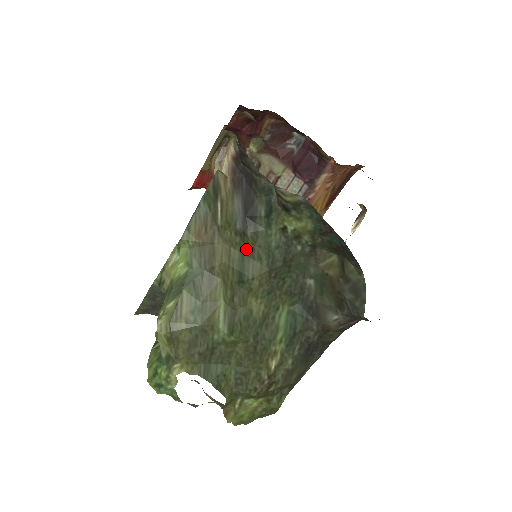
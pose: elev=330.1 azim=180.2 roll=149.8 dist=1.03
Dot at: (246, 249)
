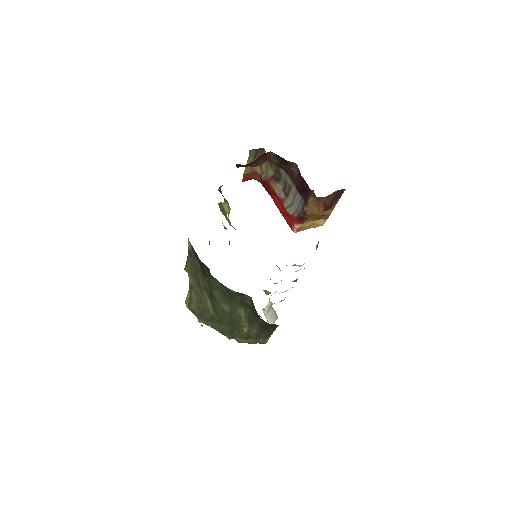
Dot at: (209, 284)
